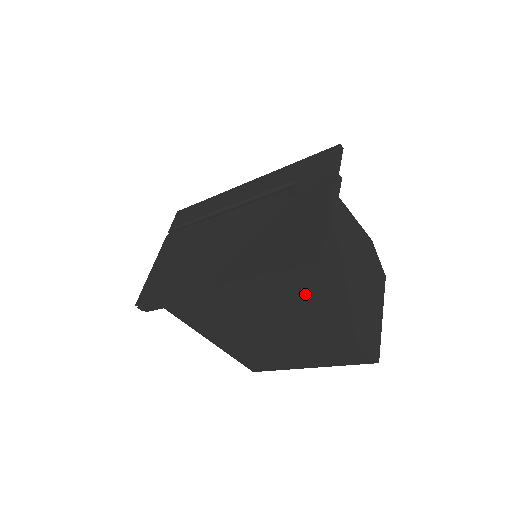
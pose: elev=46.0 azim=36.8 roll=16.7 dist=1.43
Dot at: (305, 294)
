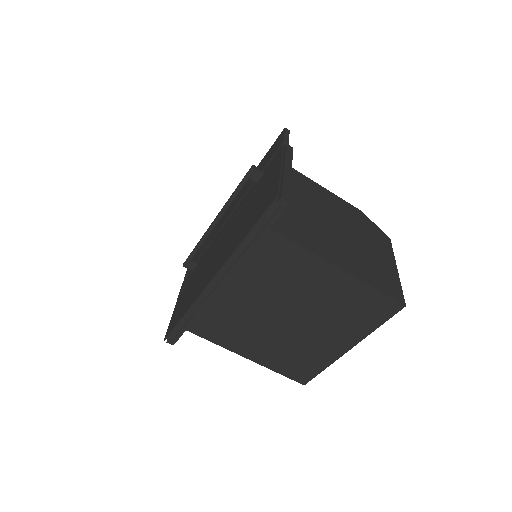
Dot at: (290, 244)
